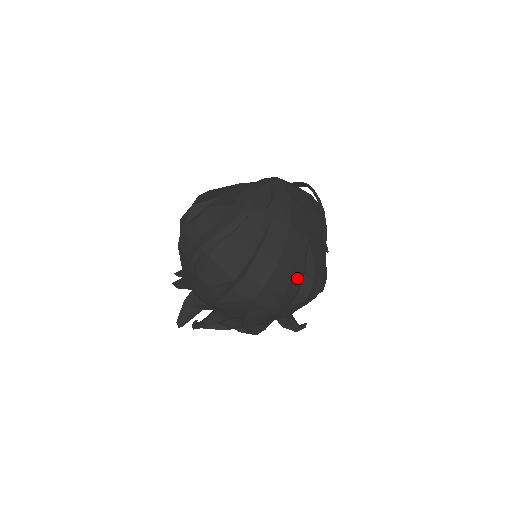
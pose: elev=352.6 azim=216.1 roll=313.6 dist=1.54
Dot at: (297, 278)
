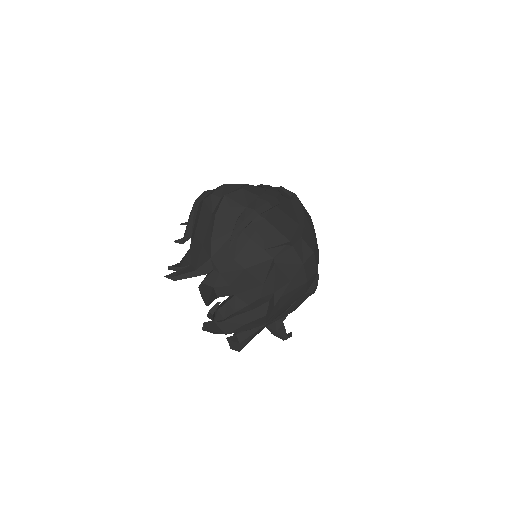
Dot at: (318, 261)
